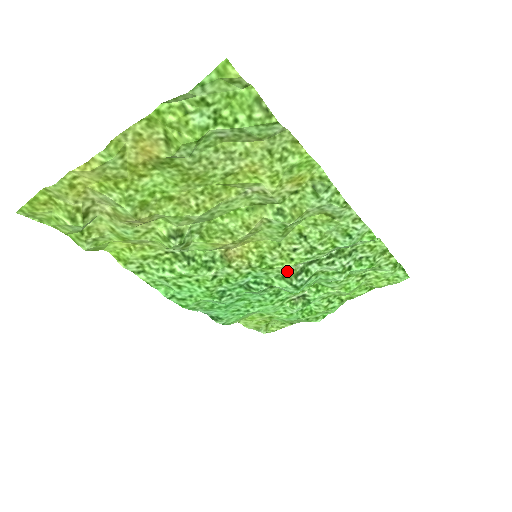
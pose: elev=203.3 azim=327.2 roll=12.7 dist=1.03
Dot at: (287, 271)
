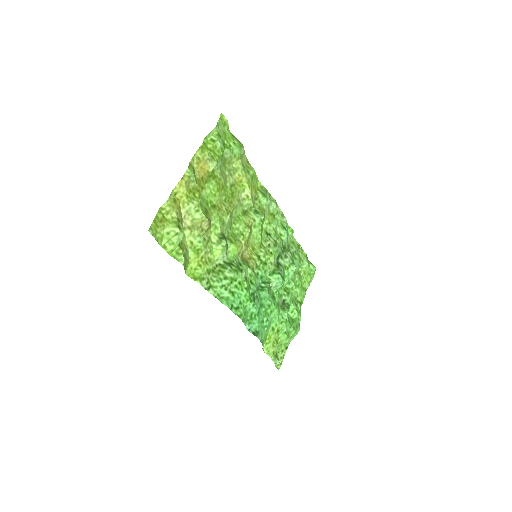
Dot at: (272, 267)
